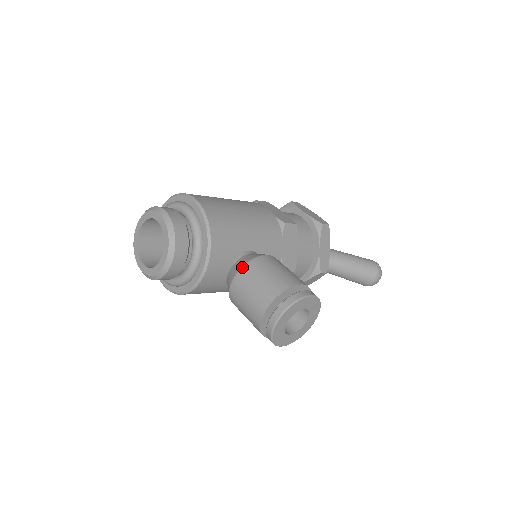
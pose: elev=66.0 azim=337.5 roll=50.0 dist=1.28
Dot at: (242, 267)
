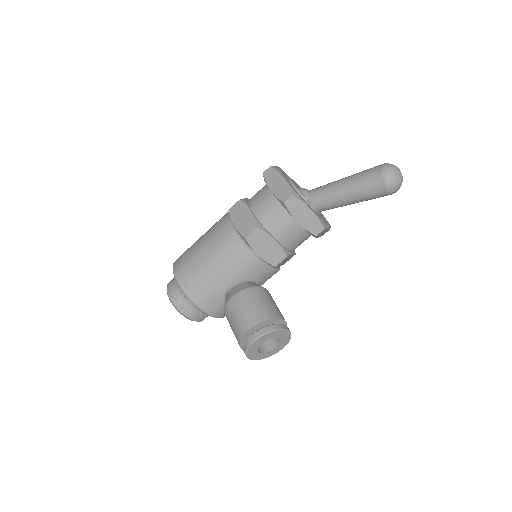
Dot at: (224, 313)
